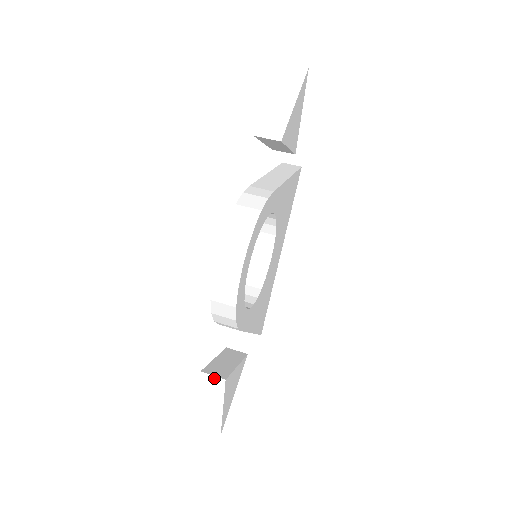
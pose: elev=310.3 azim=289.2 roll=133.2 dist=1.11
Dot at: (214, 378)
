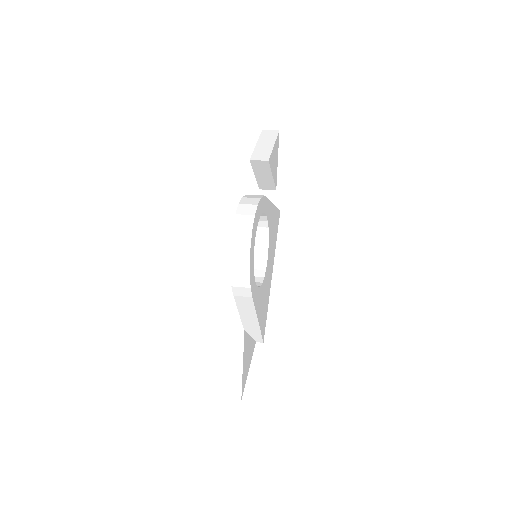
Dot at: (235, 332)
